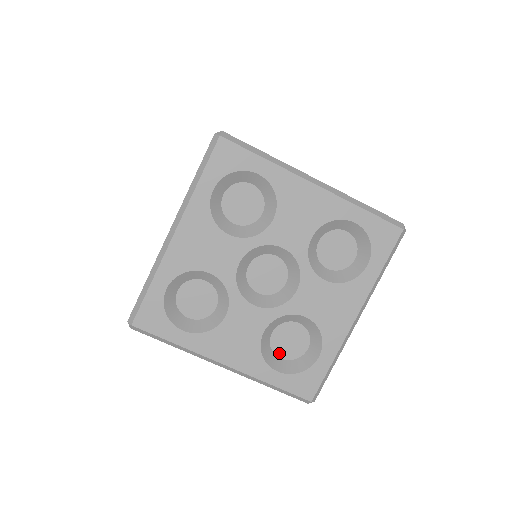
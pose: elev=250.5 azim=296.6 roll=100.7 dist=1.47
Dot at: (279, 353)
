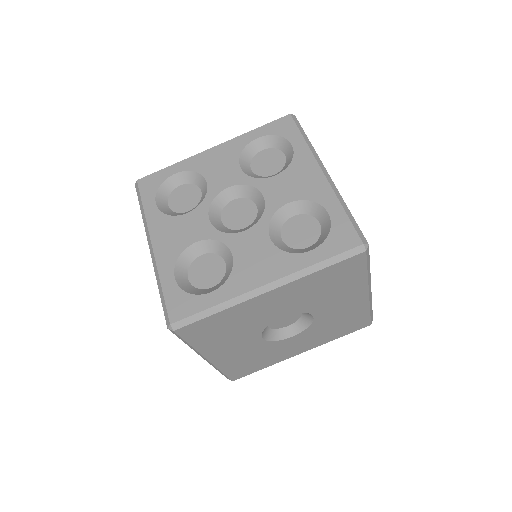
Dot at: (303, 246)
